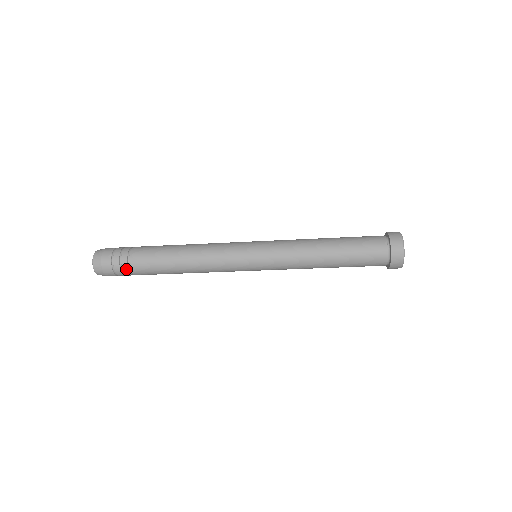
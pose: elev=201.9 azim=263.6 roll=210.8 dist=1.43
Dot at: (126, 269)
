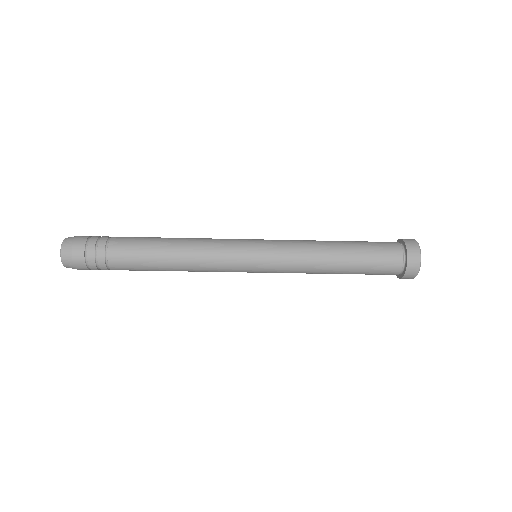
Dot at: (103, 264)
